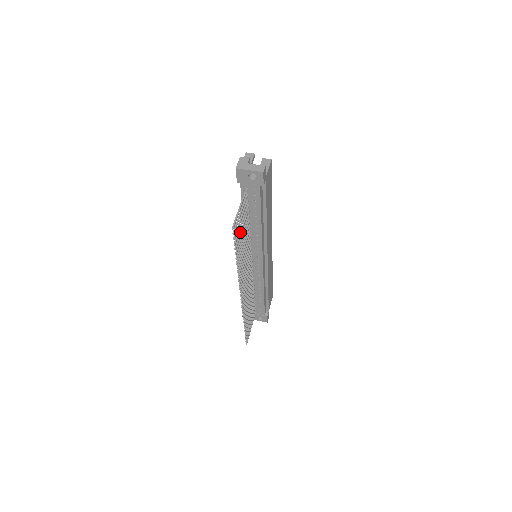
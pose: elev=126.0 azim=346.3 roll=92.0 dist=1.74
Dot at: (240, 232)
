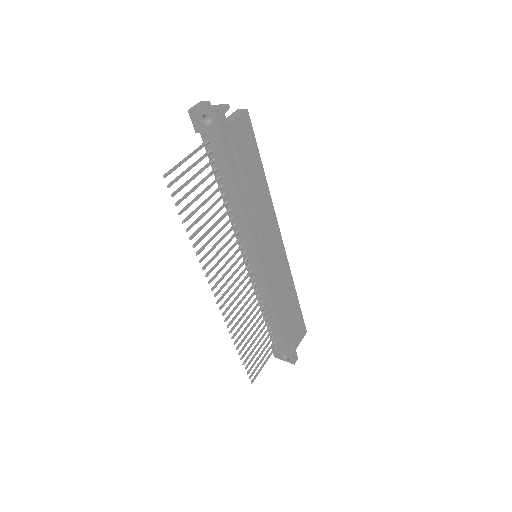
Dot at: (196, 197)
